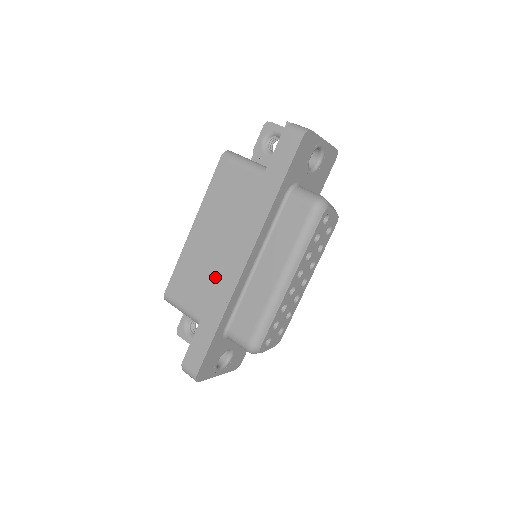
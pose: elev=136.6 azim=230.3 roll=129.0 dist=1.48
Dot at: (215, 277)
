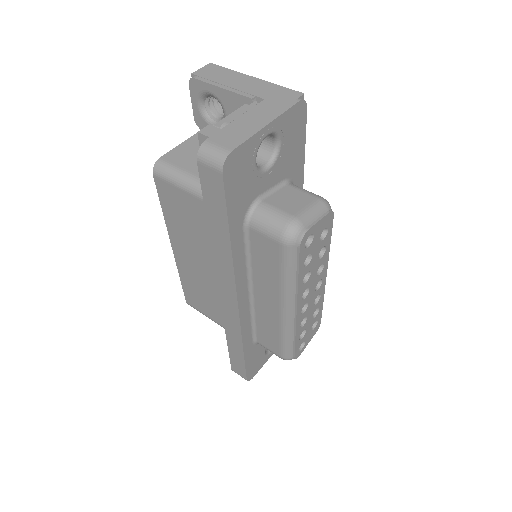
Dot at: occluded
